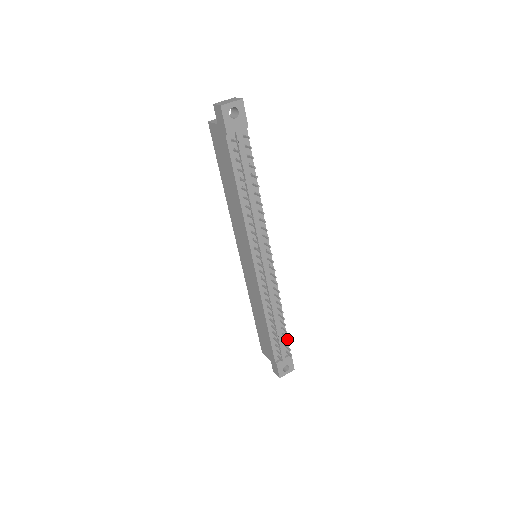
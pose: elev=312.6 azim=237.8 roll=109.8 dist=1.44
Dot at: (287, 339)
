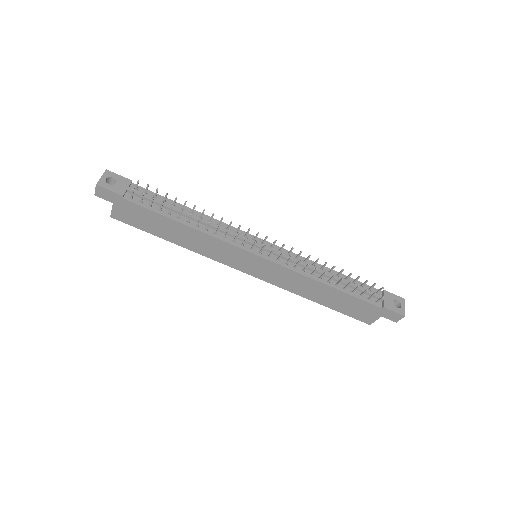
Dot at: occluded
